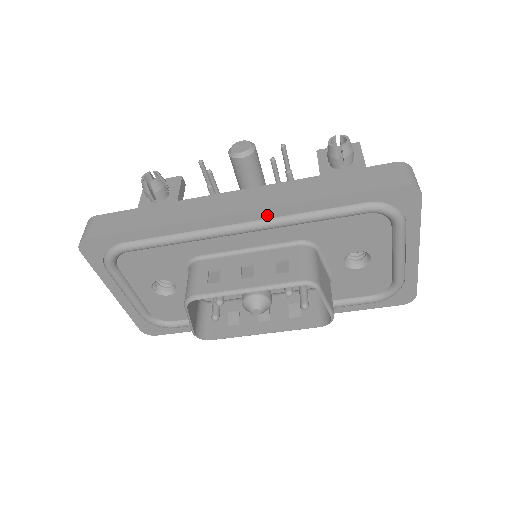
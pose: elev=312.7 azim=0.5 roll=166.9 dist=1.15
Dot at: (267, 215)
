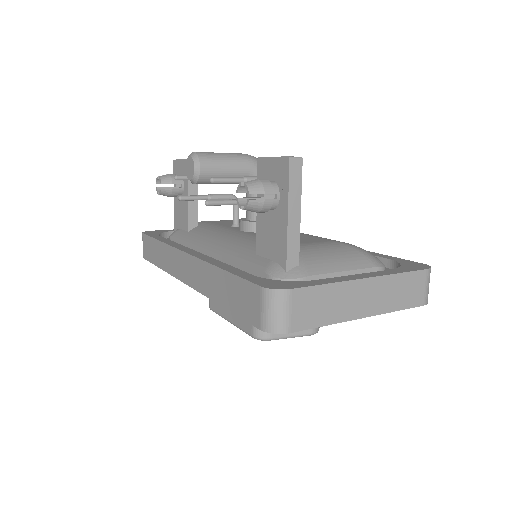
Dot at: occluded
